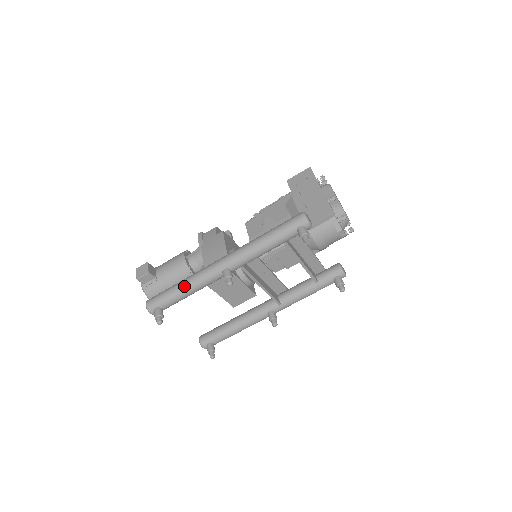
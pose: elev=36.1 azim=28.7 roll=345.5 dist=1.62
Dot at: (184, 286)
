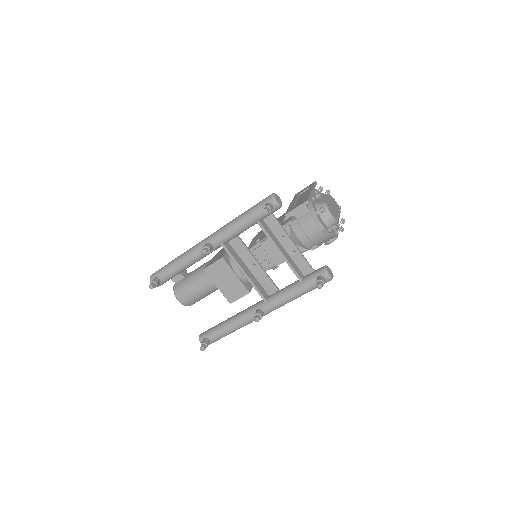
Dot at: (177, 259)
